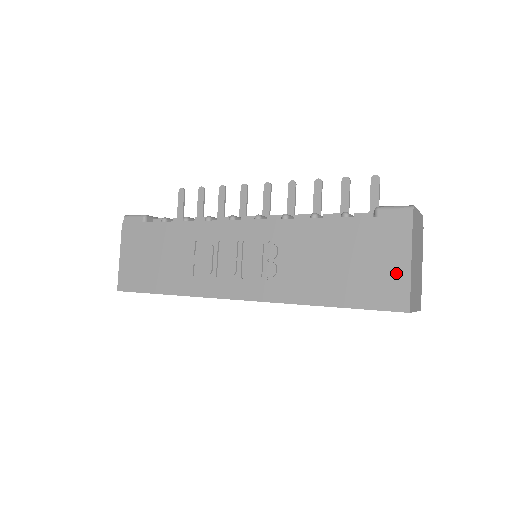
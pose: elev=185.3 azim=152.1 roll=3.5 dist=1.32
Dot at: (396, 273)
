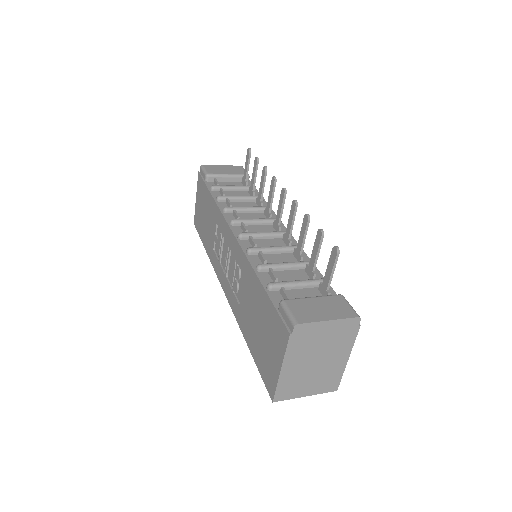
Dot at: (274, 366)
